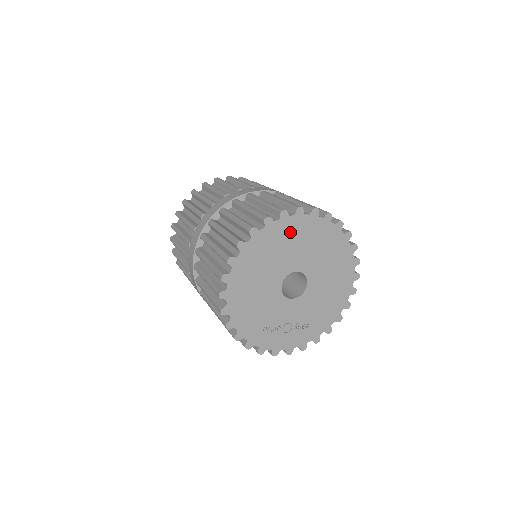
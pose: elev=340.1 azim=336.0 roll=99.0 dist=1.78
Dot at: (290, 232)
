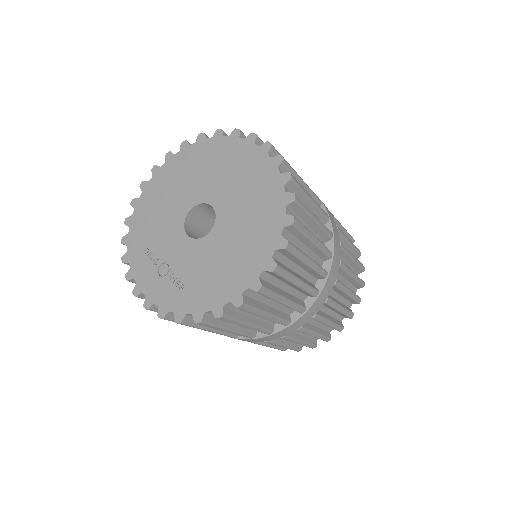
Dot at: (230, 156)
